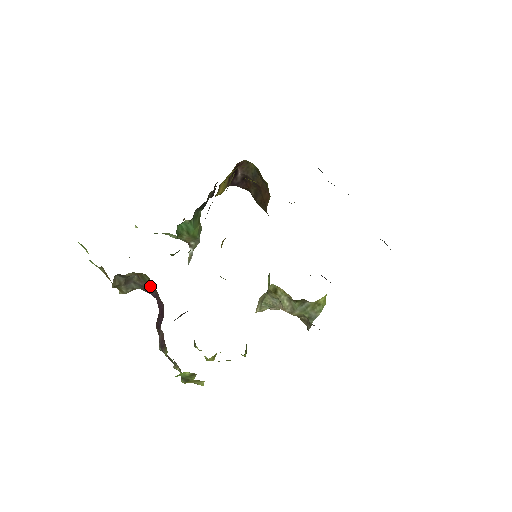
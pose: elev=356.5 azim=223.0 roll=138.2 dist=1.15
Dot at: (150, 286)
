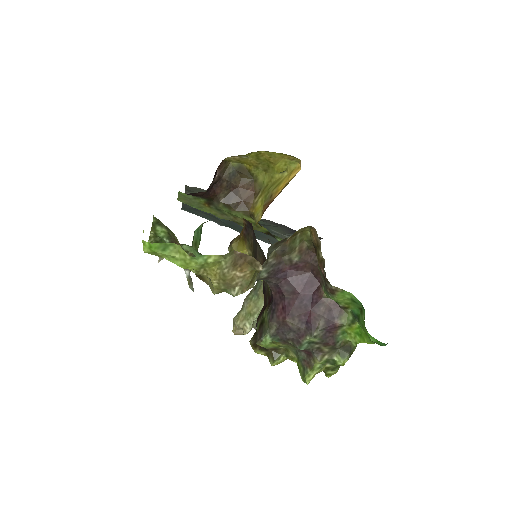
Dot at: (296, 254)
